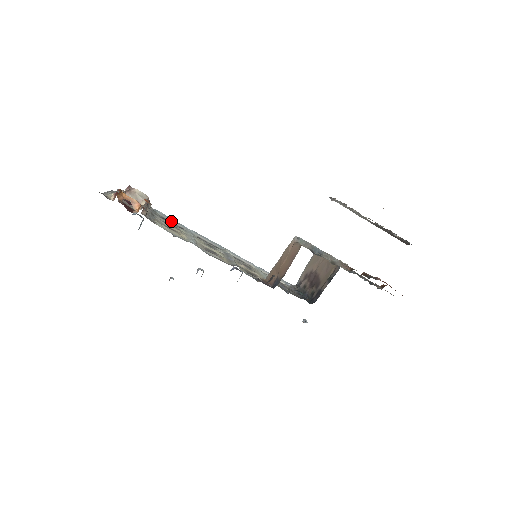
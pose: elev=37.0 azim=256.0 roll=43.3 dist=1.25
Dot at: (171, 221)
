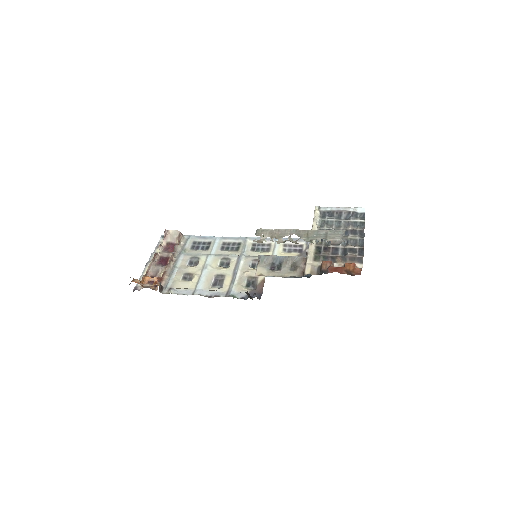
Dot at: (201, 240)
